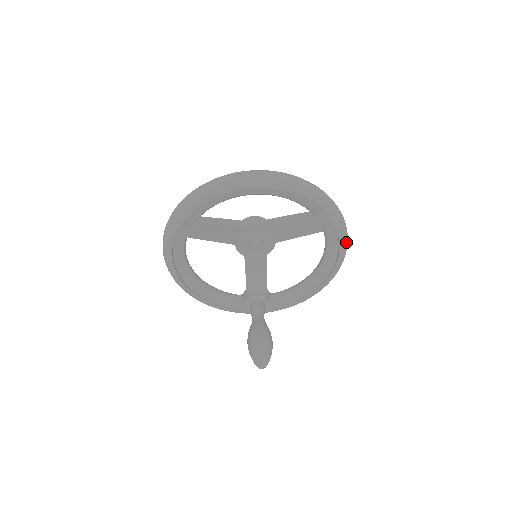
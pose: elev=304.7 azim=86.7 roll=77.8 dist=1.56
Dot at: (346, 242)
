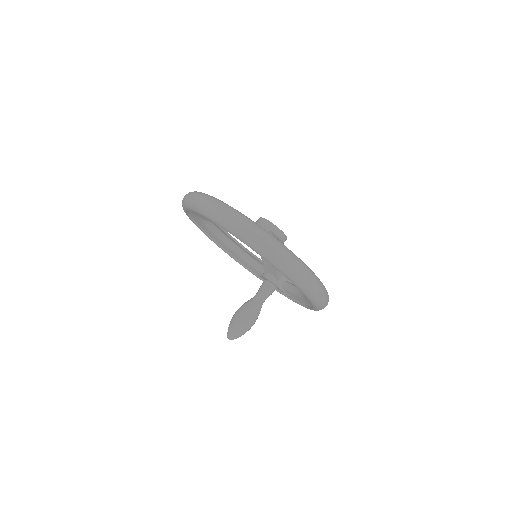
Dot at: (315, 298)
